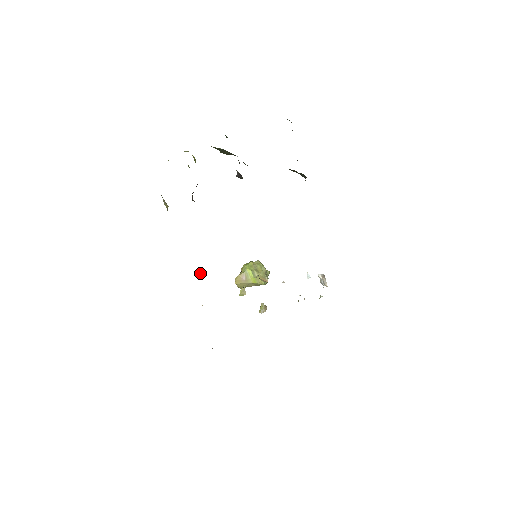
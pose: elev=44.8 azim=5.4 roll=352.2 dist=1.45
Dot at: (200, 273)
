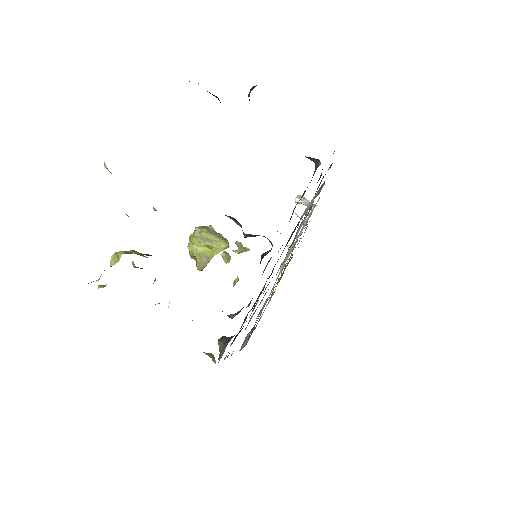
Dot at: (169, 304)
